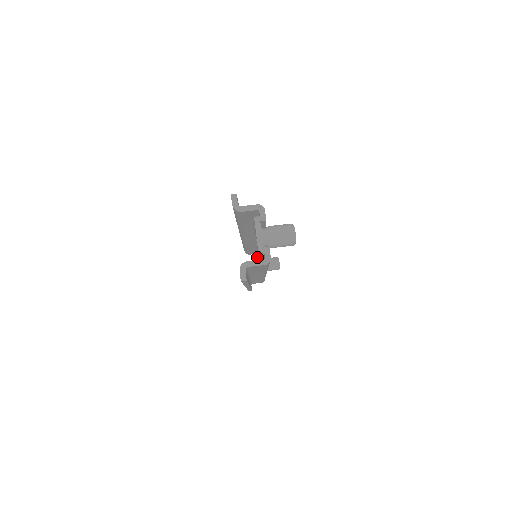
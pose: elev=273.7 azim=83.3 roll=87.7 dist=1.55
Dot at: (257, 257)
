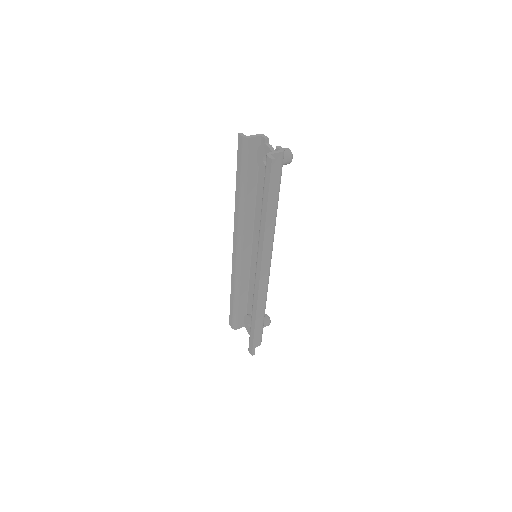
Dot at: (248, 314)
